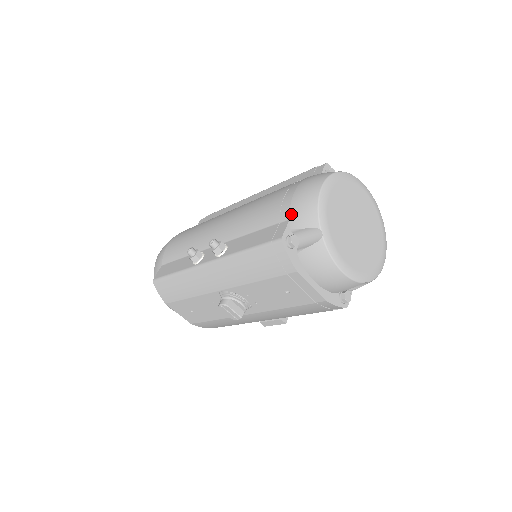
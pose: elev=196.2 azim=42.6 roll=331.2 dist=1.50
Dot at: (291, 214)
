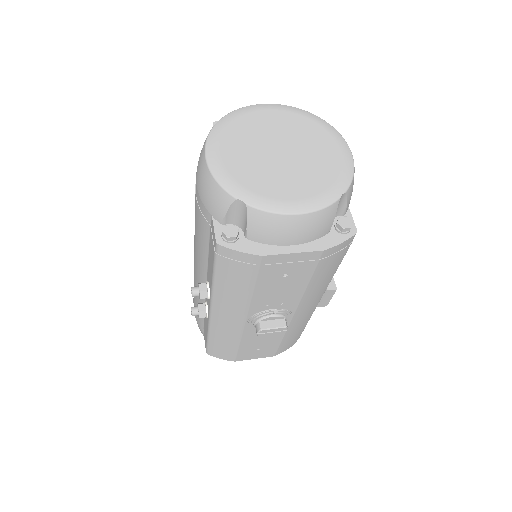
Dot at: (208, 210)
